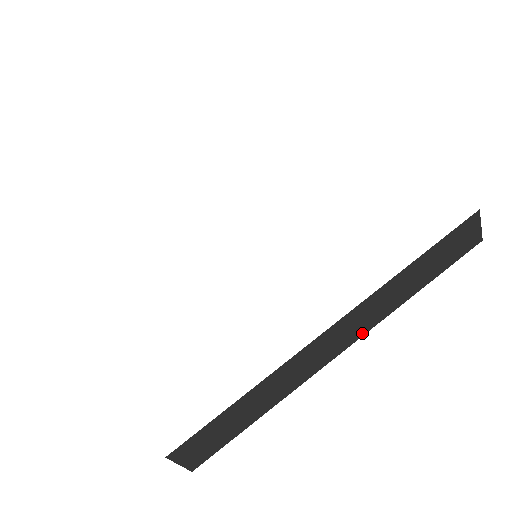
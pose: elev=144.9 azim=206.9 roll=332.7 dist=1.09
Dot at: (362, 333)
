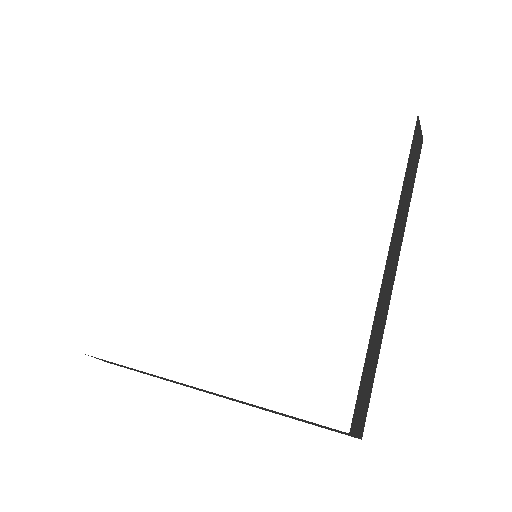
Dot at: (229, 399)
